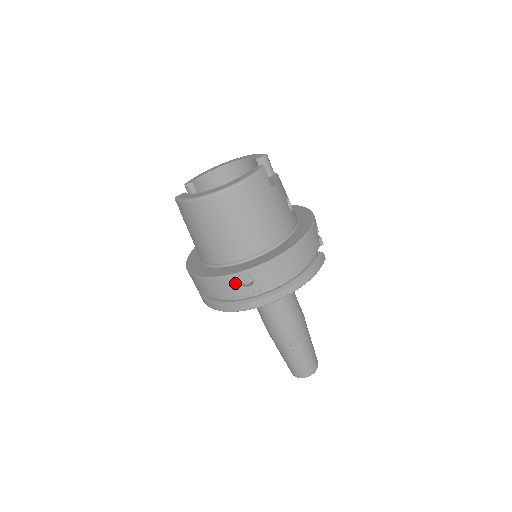
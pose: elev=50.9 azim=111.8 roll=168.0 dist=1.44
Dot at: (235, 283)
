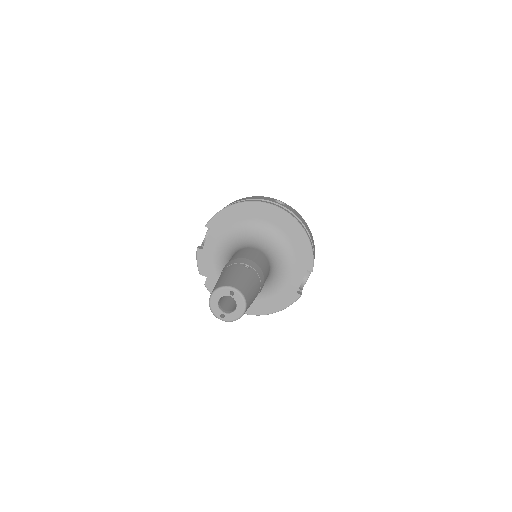
Dot at: (272, 199)
